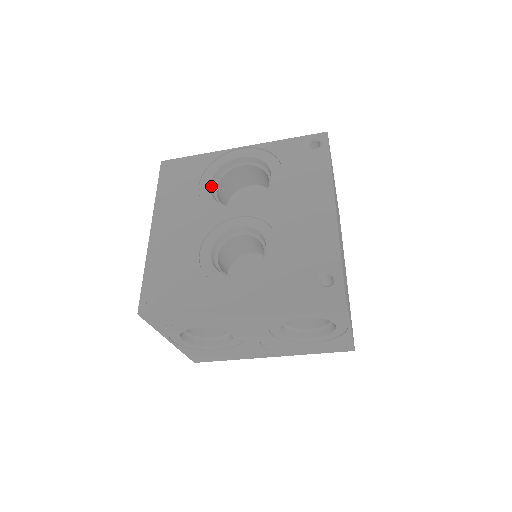
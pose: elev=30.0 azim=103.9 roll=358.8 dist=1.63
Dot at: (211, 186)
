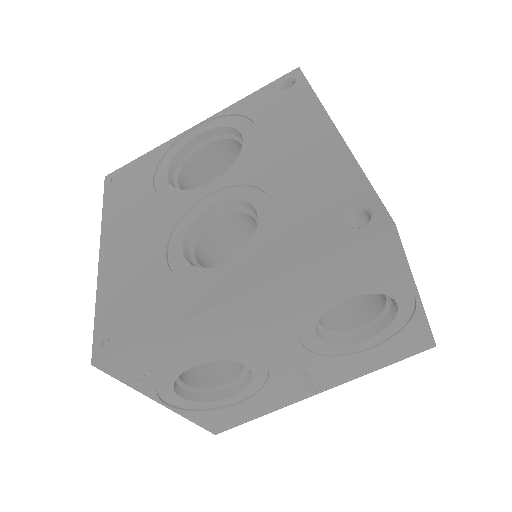
Dot at: (169, 178)
